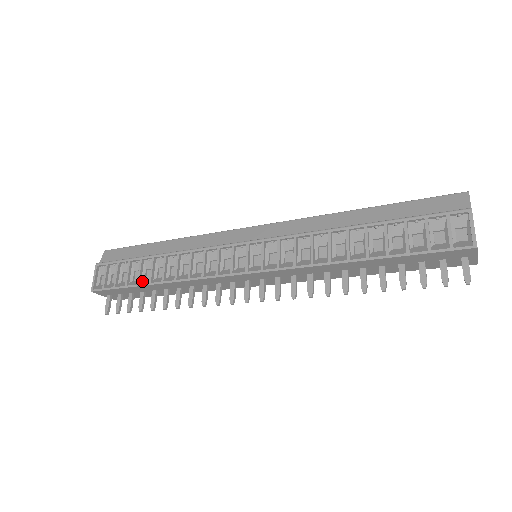
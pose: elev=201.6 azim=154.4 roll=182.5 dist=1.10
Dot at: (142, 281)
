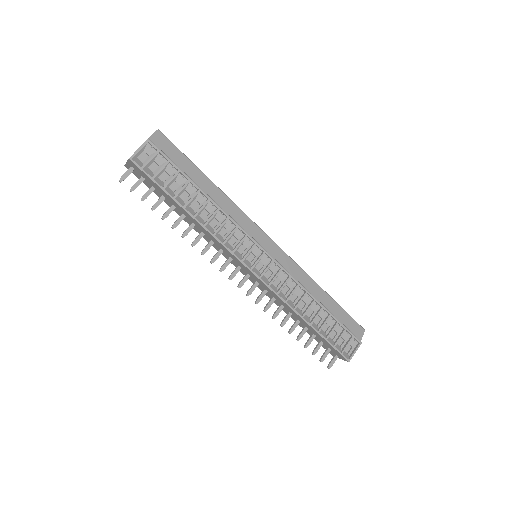
Dot at: (178, 197)
